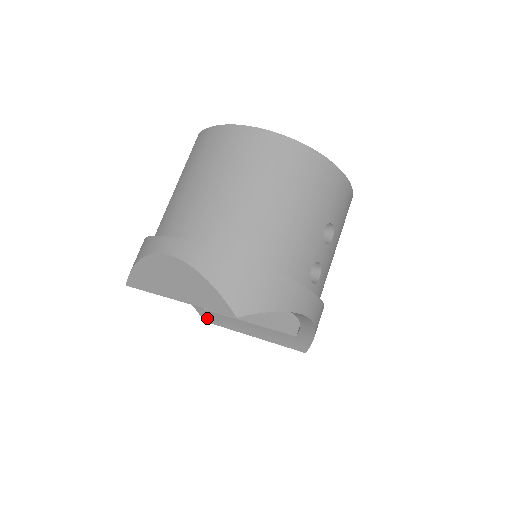
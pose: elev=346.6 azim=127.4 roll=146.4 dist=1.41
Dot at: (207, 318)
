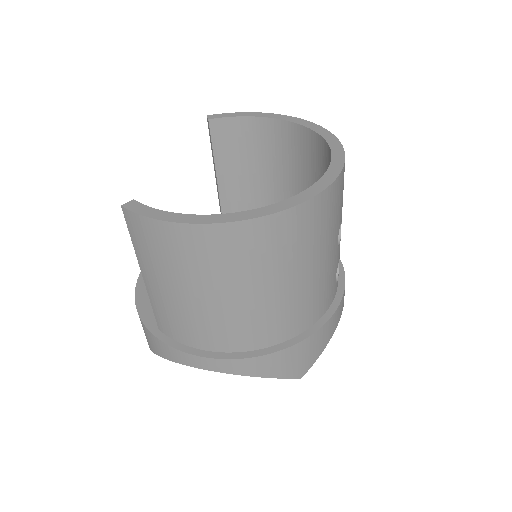
Dot at: occluded
